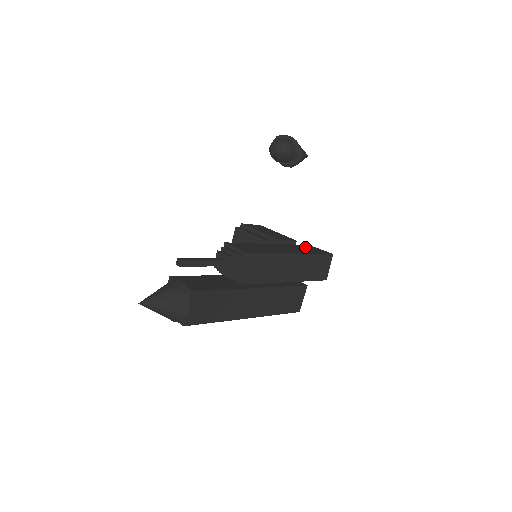
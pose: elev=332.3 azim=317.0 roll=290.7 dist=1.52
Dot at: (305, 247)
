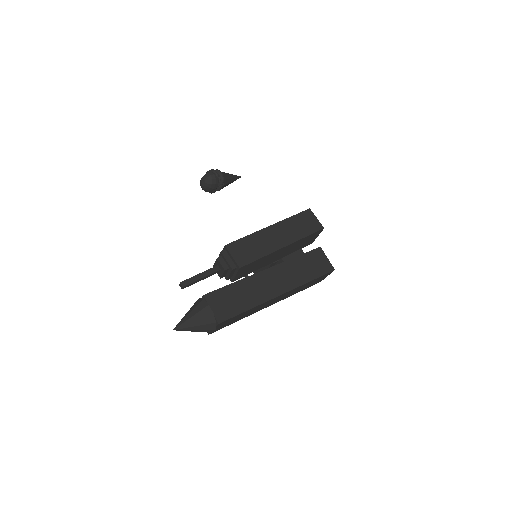
Dot at: occluded
